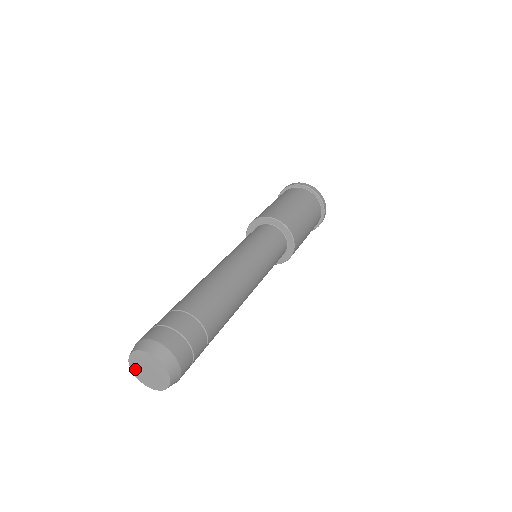
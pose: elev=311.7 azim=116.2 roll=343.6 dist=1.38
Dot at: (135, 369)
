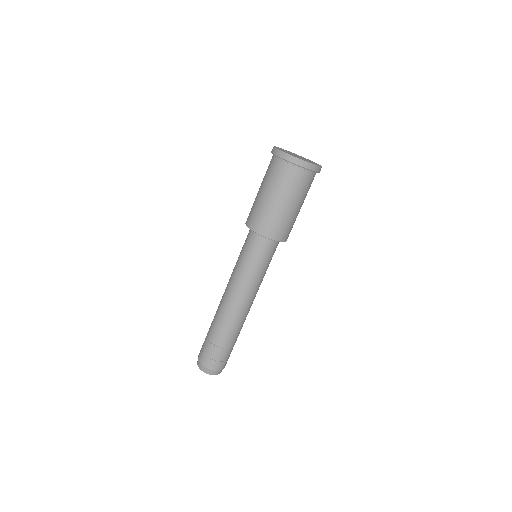
Dot at: occluded
